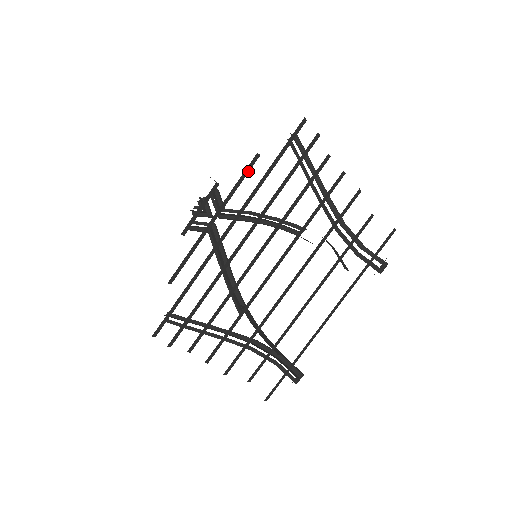
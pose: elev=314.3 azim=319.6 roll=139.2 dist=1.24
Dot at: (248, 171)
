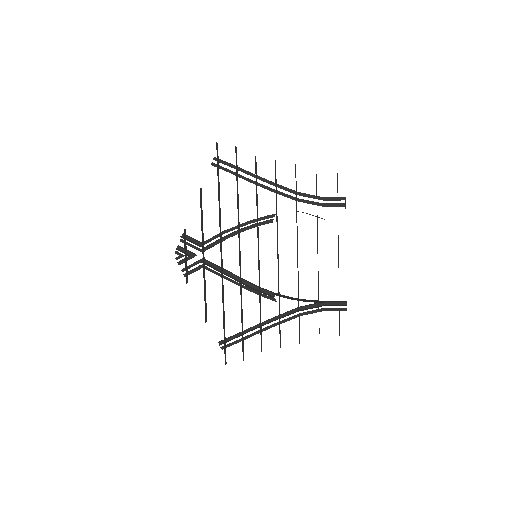
Dot at: (201, 205)
